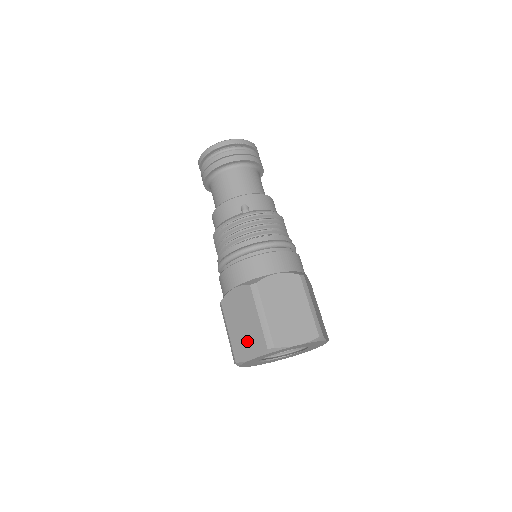
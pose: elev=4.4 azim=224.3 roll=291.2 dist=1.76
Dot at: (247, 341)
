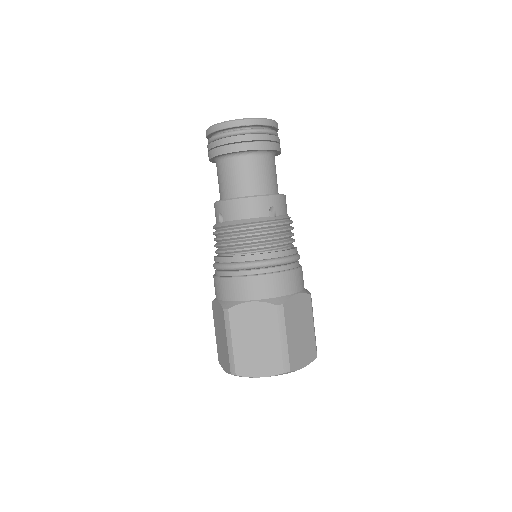
Dot at: (258, 359)
